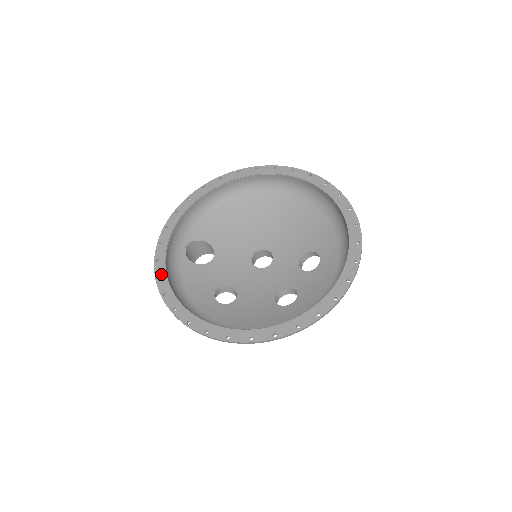
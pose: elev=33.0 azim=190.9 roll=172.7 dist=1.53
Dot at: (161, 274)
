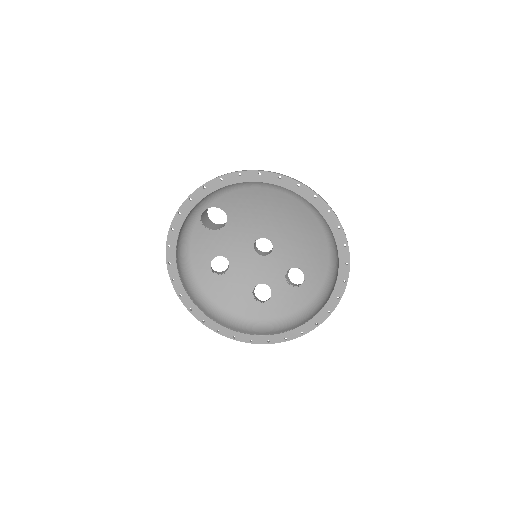
Dot at: (172, 245)
